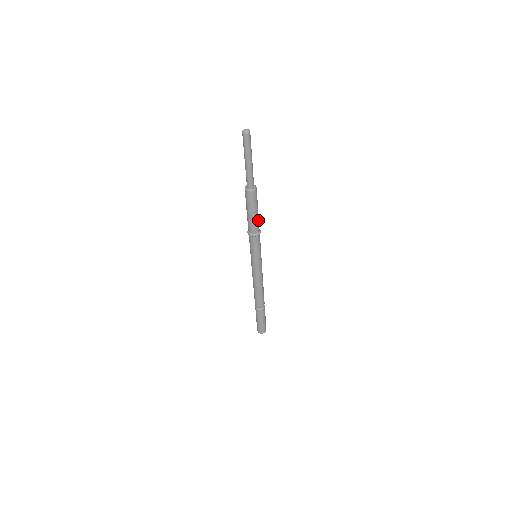
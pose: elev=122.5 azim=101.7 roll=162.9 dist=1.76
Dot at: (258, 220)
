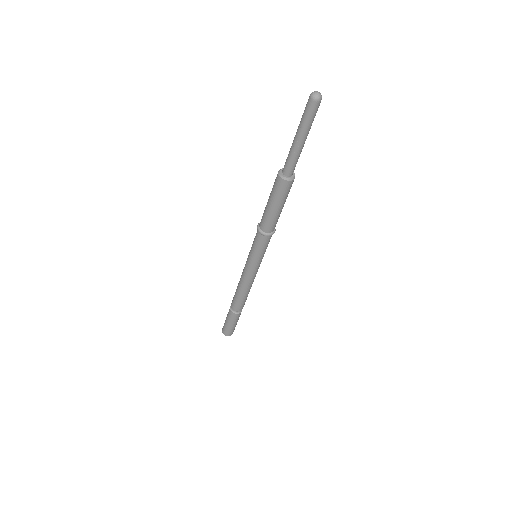
Dot at: occluded
